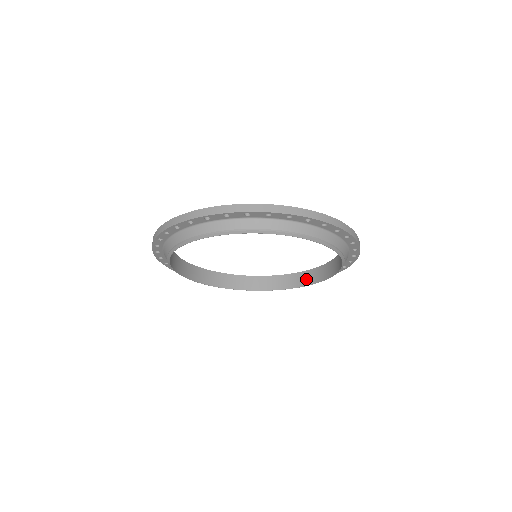
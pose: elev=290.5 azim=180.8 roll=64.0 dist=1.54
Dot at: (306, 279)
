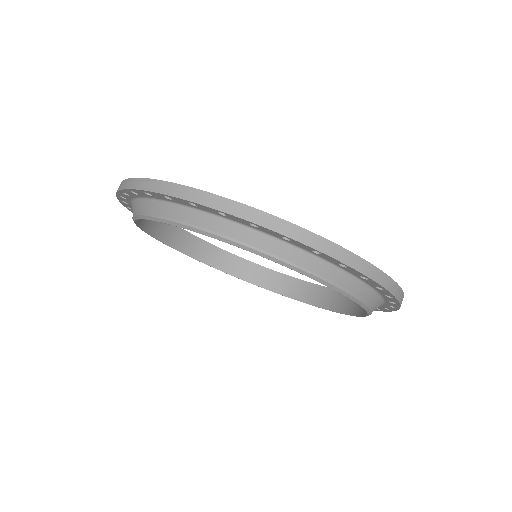
Dot at: (326, 299)
